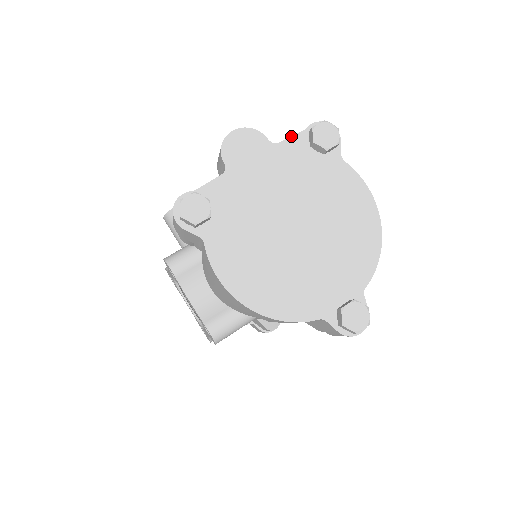
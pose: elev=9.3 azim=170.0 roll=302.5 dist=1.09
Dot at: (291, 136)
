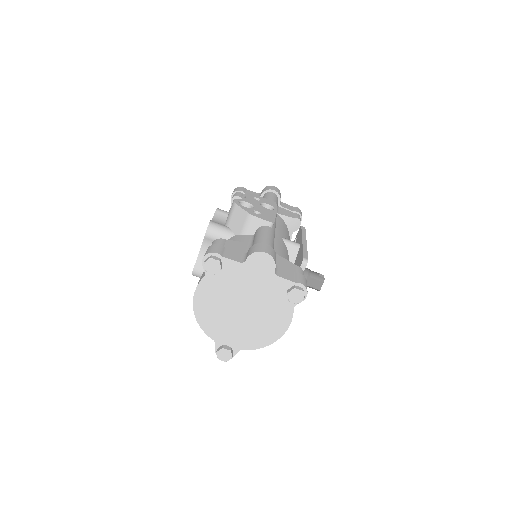
Dot at: (286, 279)
